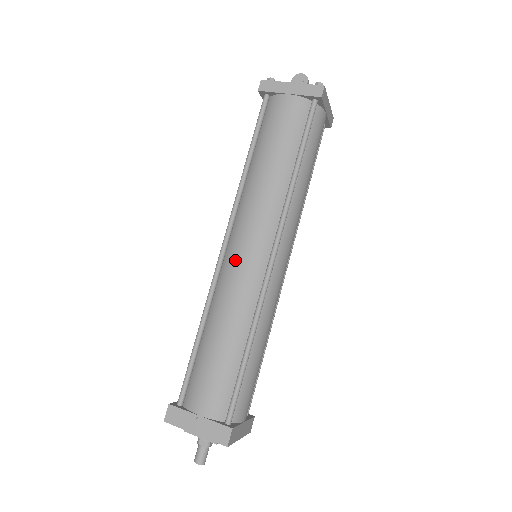
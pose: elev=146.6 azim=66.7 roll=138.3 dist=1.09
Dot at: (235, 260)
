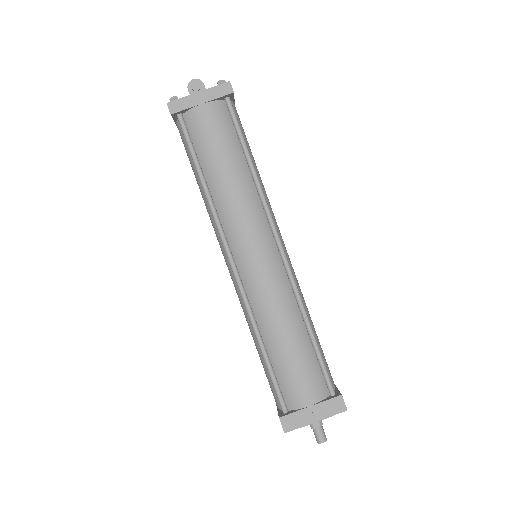
Dot at: (253, 270)
